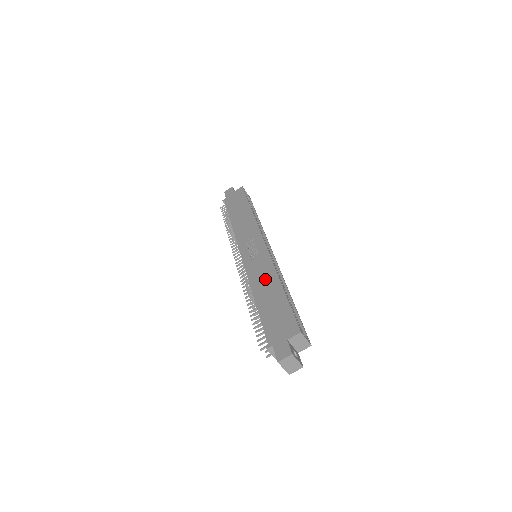
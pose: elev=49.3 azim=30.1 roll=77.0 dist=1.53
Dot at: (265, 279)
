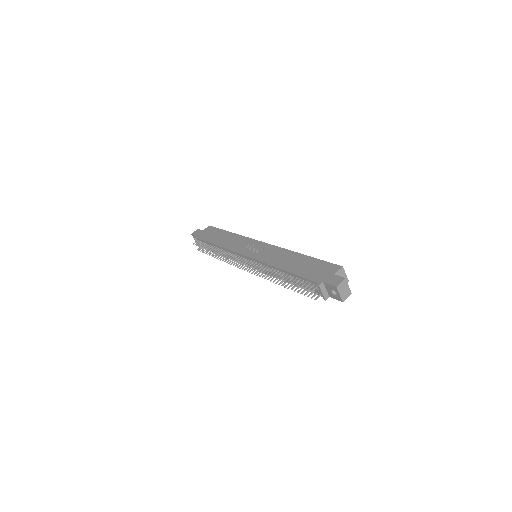
Dot at: (282, 257)
